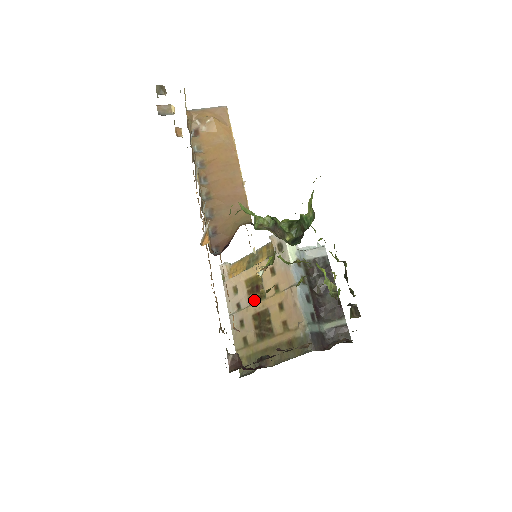
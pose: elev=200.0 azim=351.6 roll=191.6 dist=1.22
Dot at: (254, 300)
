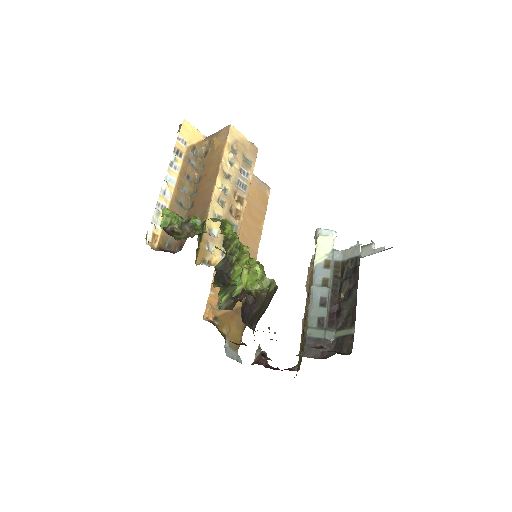
Dot at: occluded
